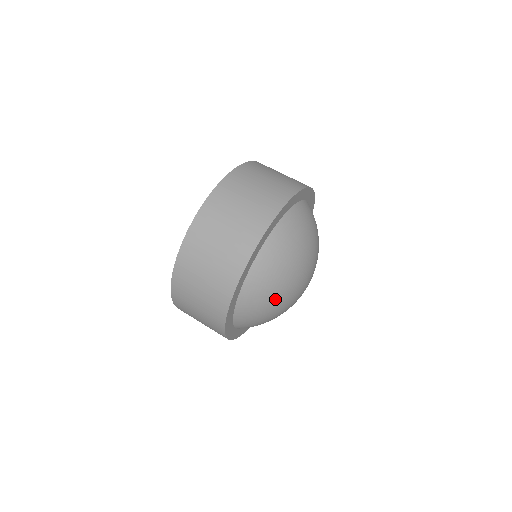
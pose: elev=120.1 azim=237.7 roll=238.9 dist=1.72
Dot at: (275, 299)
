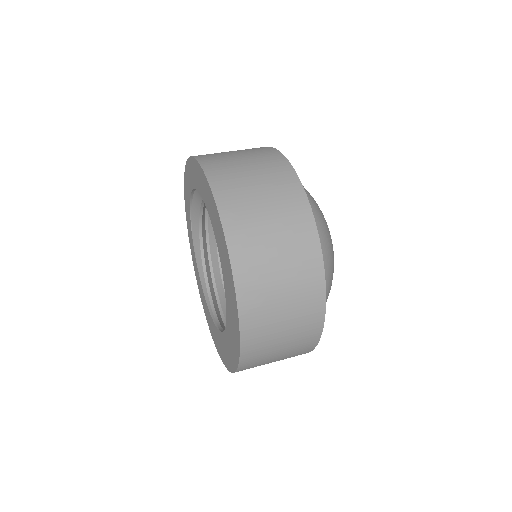
Dot at: (329, 235)
